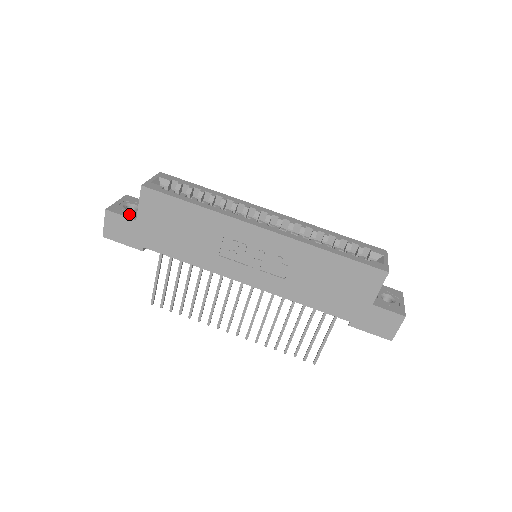
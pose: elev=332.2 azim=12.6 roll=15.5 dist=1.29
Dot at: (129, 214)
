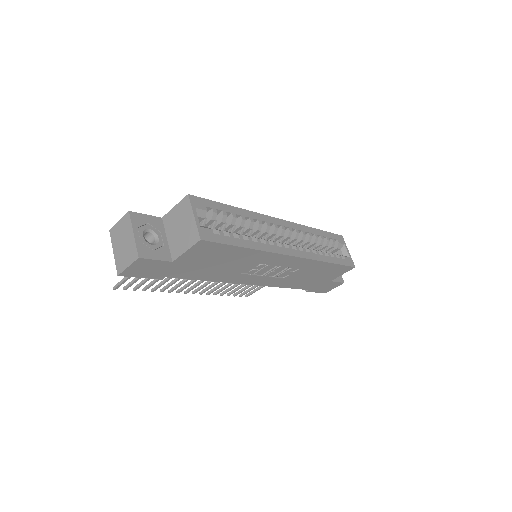
Dot at: (160, 254)
